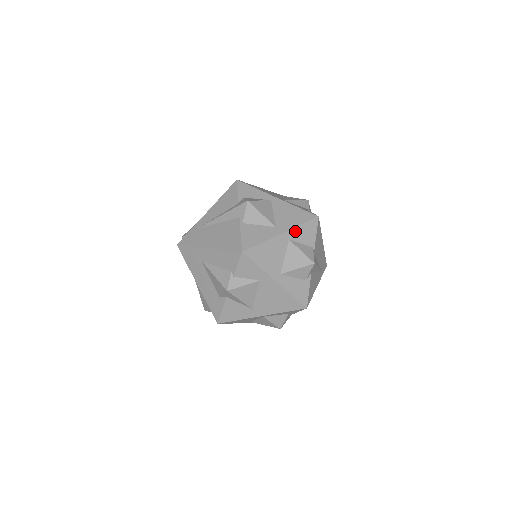
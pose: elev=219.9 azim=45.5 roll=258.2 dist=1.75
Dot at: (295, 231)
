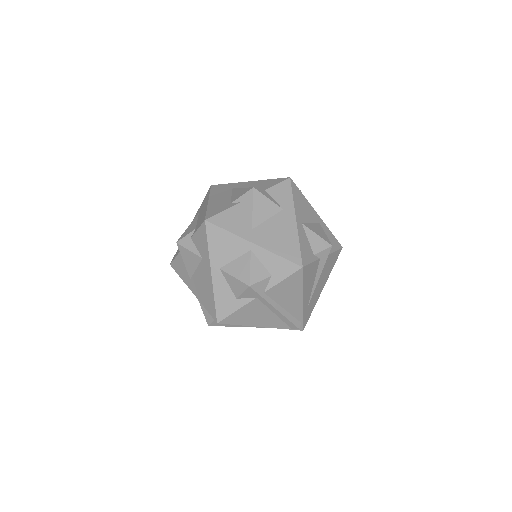
Dot at: (325, 227)
